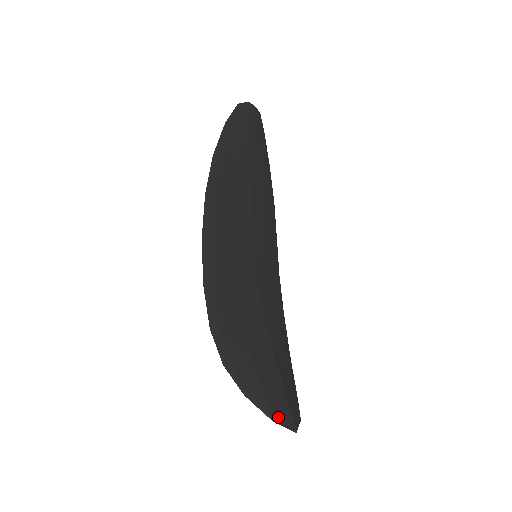
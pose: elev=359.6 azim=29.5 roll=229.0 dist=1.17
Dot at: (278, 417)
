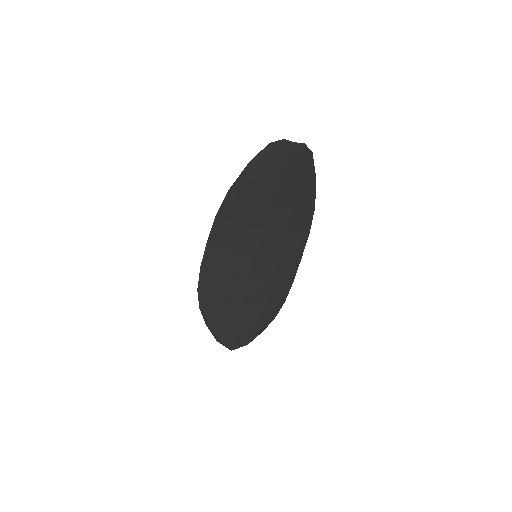
Dot at: (221, 341)
